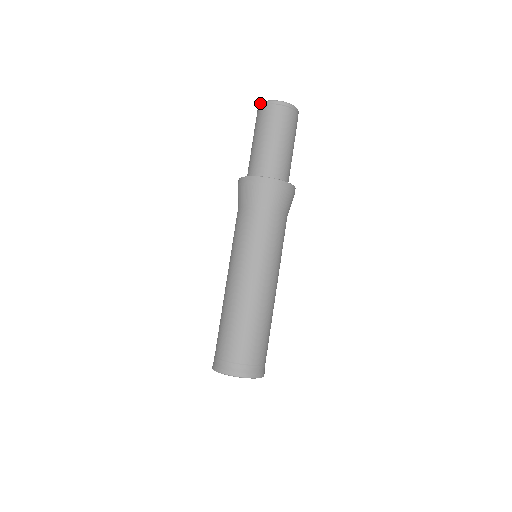
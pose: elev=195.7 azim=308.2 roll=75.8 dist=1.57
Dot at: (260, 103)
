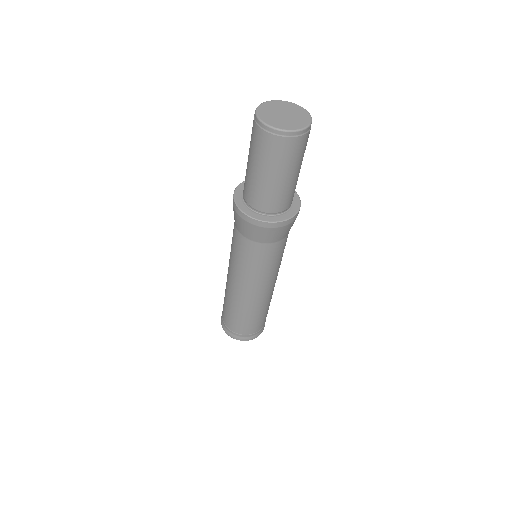
Dot at: (255, 113)
